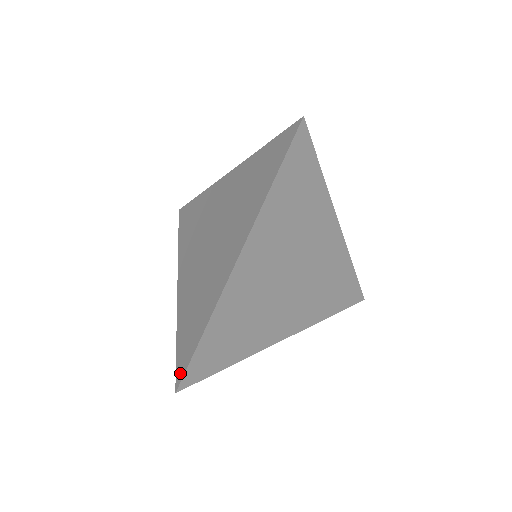
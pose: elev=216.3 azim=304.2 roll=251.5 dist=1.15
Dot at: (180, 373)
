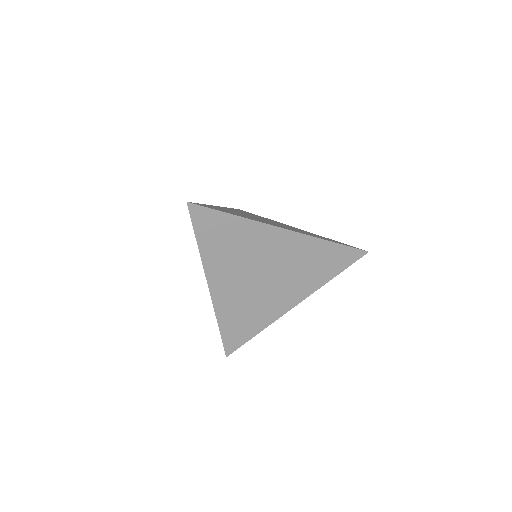
Dot at: occluded
